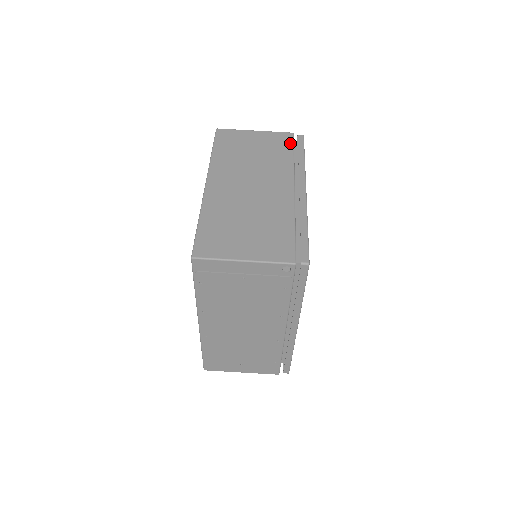
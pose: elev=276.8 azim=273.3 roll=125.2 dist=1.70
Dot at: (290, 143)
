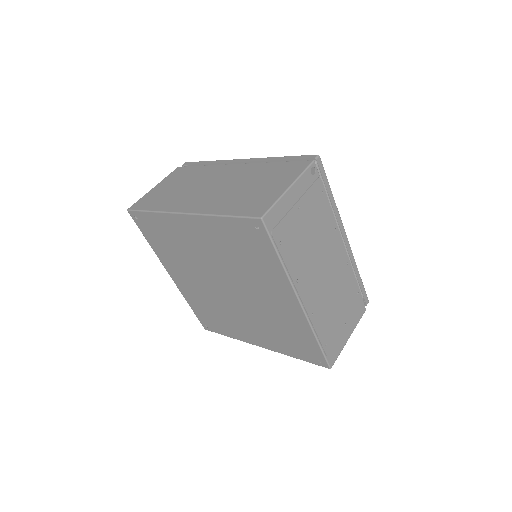
Dot at: (187, 168)
